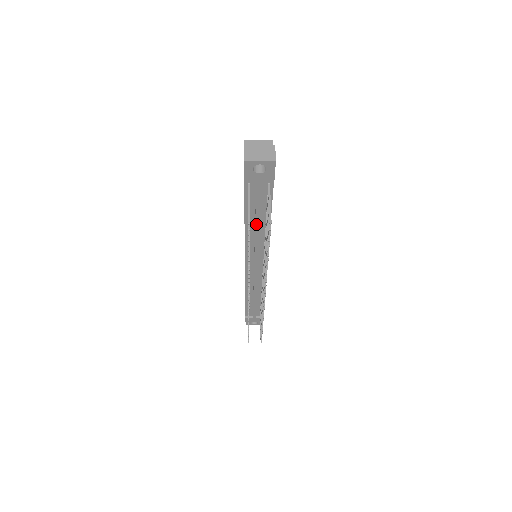
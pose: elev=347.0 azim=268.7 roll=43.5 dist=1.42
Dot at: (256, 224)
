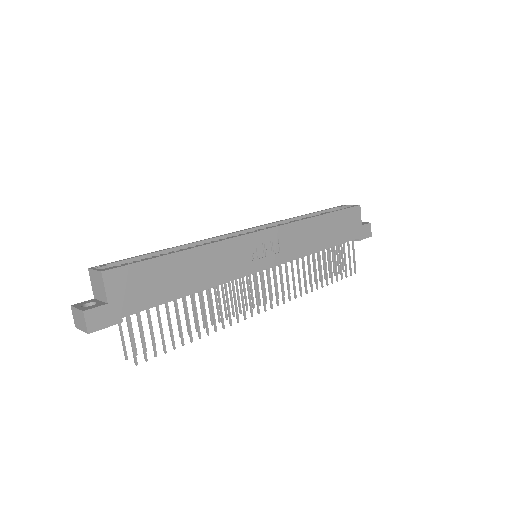
Dot at: occluded
